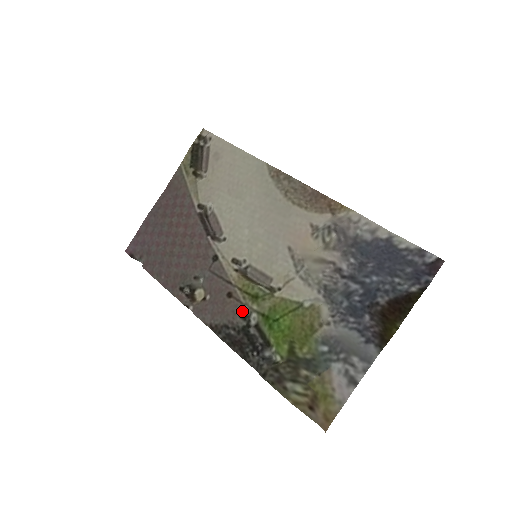
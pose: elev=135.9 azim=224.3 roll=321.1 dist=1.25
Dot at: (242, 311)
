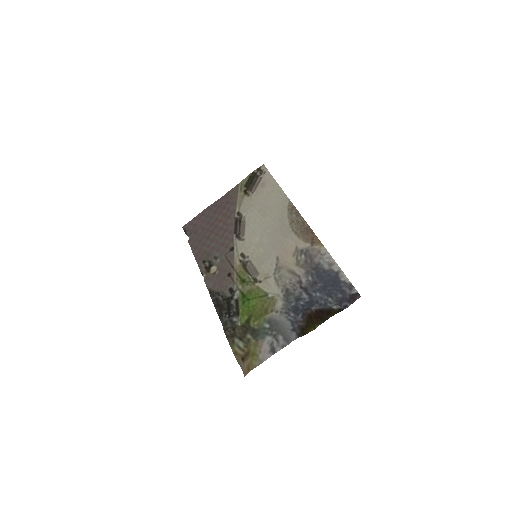
Dot at: (232, 287)
